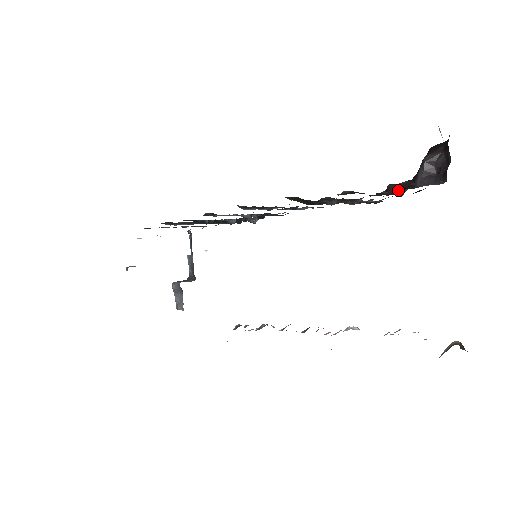
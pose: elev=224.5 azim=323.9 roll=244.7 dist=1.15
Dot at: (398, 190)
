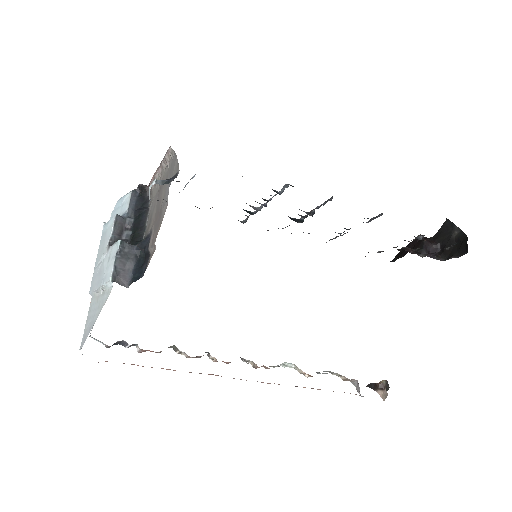
Dot at: (416, 253)
